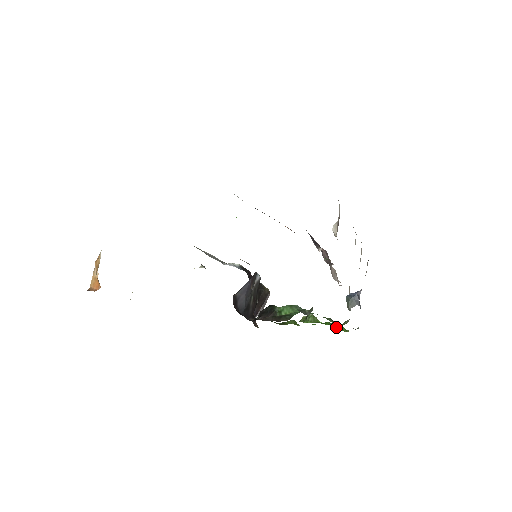
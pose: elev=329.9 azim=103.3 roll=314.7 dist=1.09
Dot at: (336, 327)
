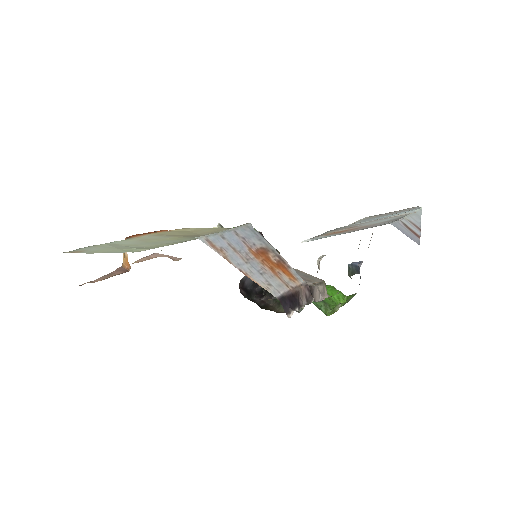
Dot at: (334, 298)
